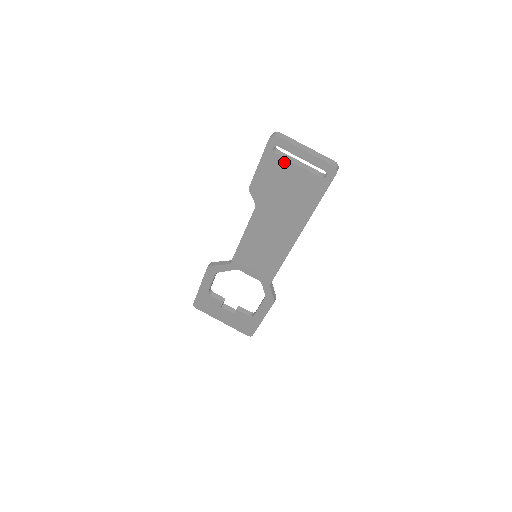
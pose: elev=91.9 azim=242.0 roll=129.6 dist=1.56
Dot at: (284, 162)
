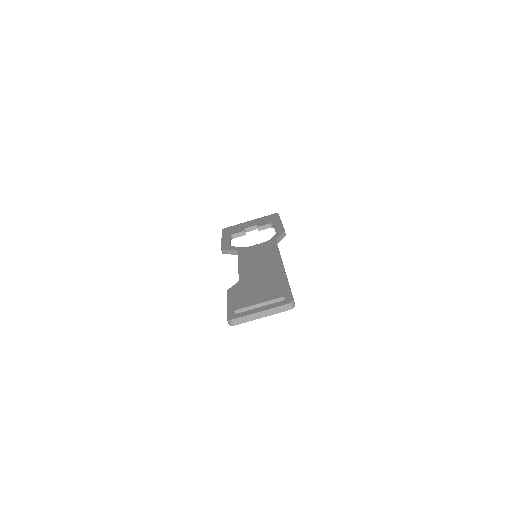
Dot at: occluded
